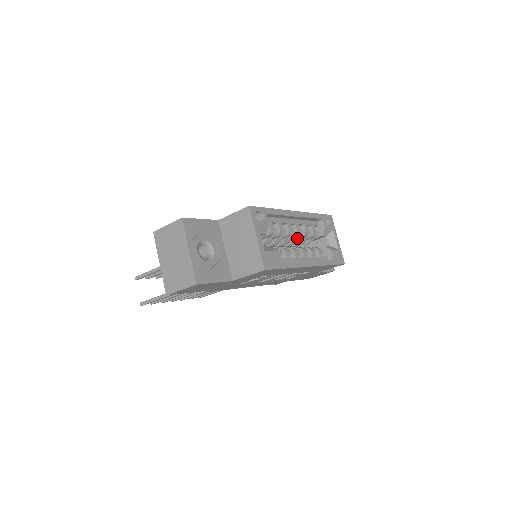
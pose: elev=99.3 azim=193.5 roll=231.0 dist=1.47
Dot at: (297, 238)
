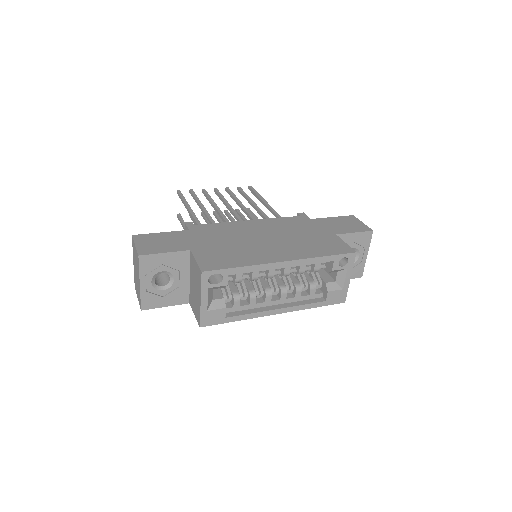
Dot at: occluded
